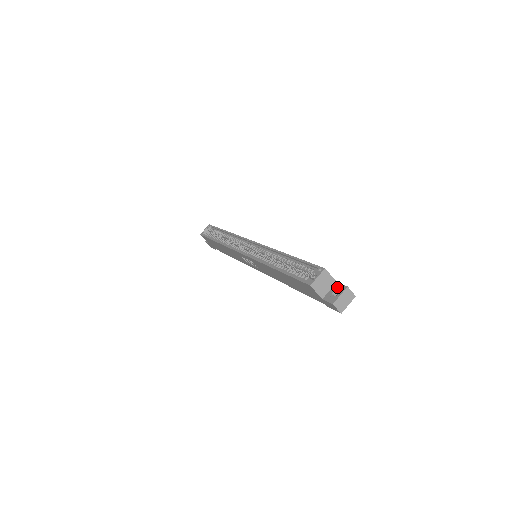
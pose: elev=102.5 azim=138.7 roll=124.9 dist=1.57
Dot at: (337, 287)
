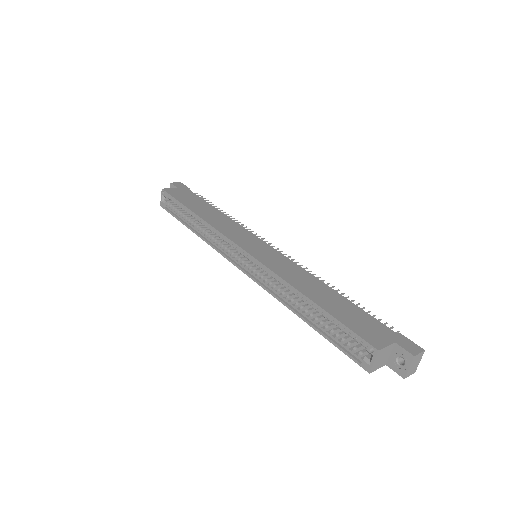
Dot at: (399, 353)
